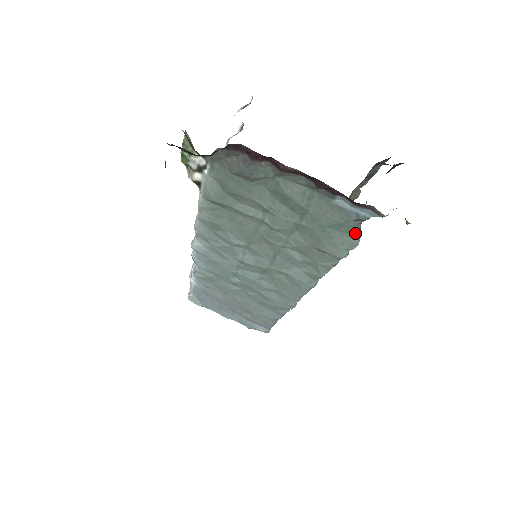
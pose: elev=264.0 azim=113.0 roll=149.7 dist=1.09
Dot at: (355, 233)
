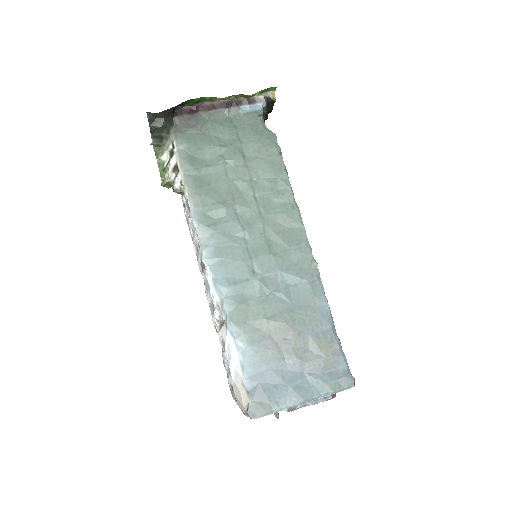
Dot at: (268, 130)
